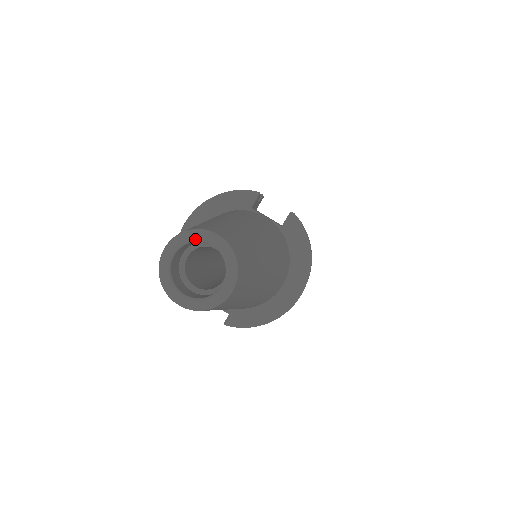
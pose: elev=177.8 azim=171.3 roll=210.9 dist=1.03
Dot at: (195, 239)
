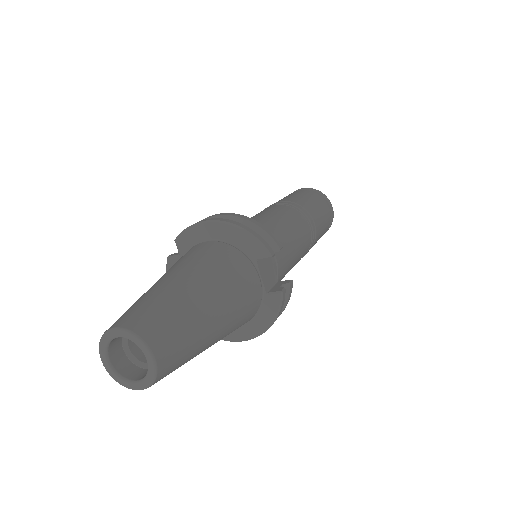
Dot at: (138, 345)
